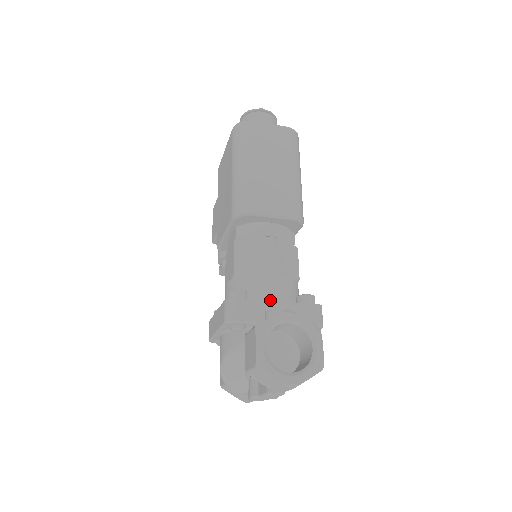
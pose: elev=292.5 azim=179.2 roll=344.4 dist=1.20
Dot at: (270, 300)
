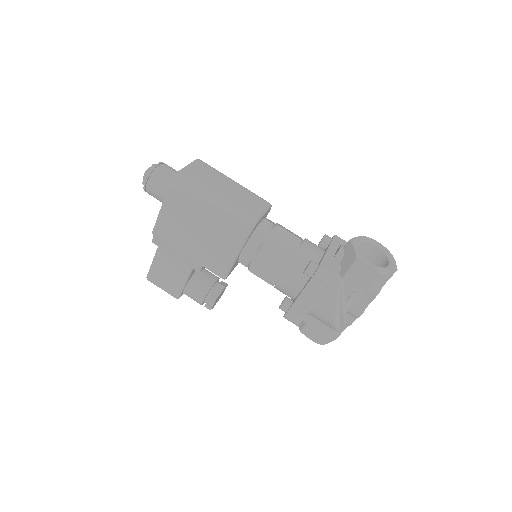
Dot at: (320, 255)
